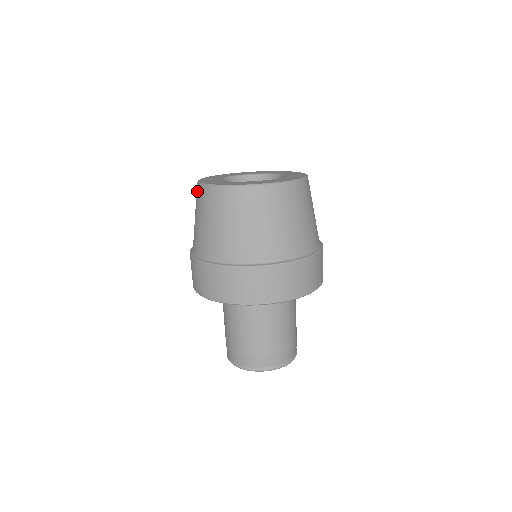
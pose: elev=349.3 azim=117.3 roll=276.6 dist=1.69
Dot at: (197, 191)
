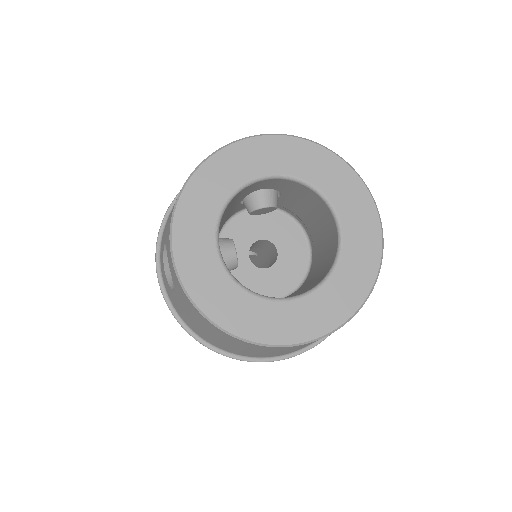
Dot at: (214, 330)
